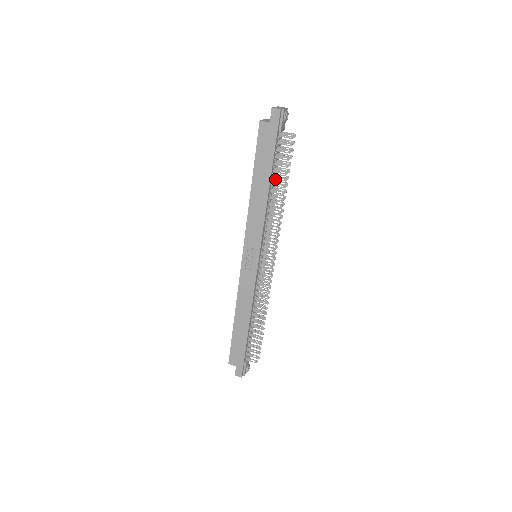
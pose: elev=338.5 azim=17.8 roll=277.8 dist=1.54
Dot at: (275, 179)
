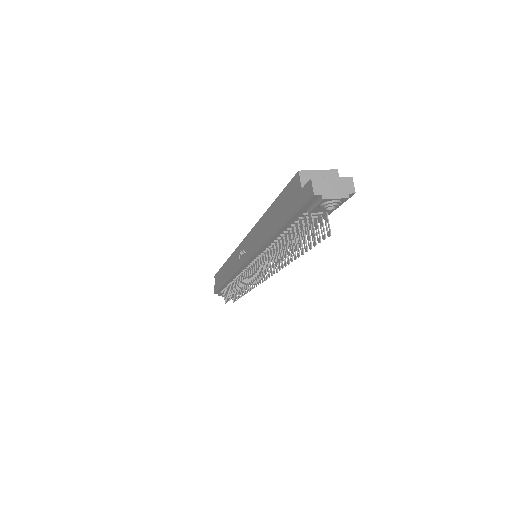
Dot at: (285, 238)
